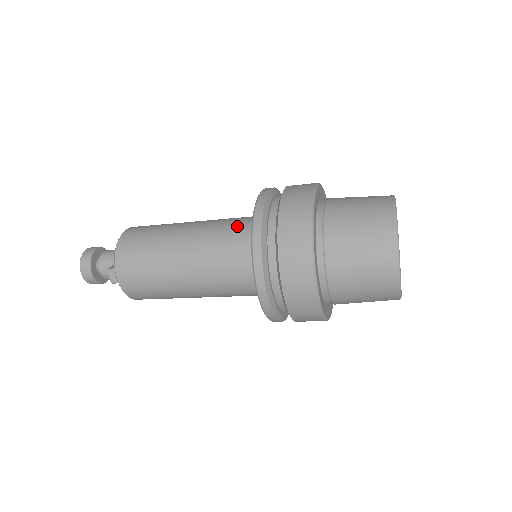
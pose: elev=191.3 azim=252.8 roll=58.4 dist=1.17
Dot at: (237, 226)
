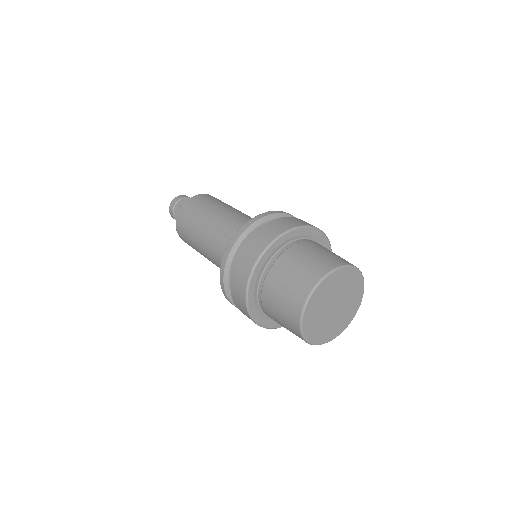
Dot at: occluded
